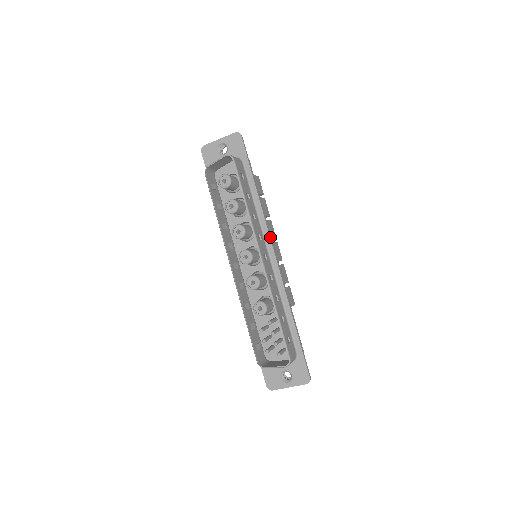
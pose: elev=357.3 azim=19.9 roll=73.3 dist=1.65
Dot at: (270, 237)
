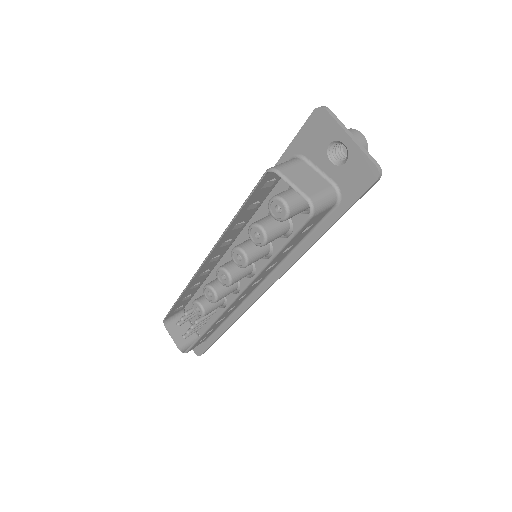
Dot at: occluded
